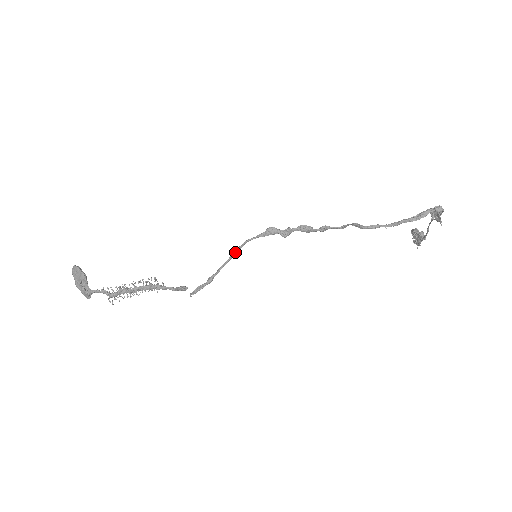
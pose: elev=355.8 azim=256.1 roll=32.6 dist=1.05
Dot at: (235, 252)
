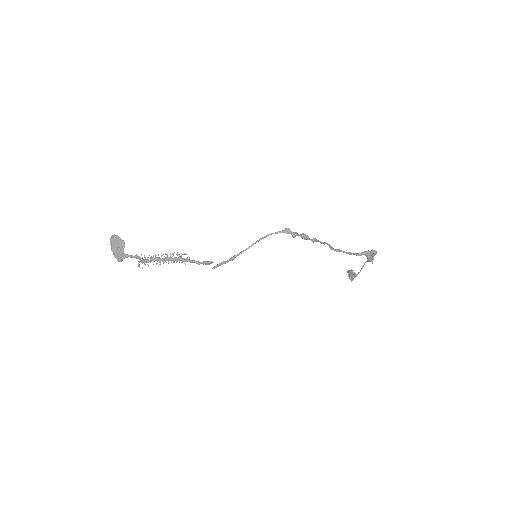
Dot at: (258, 241)
